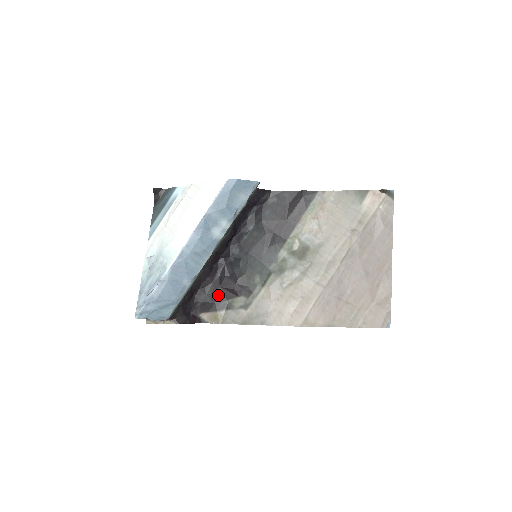
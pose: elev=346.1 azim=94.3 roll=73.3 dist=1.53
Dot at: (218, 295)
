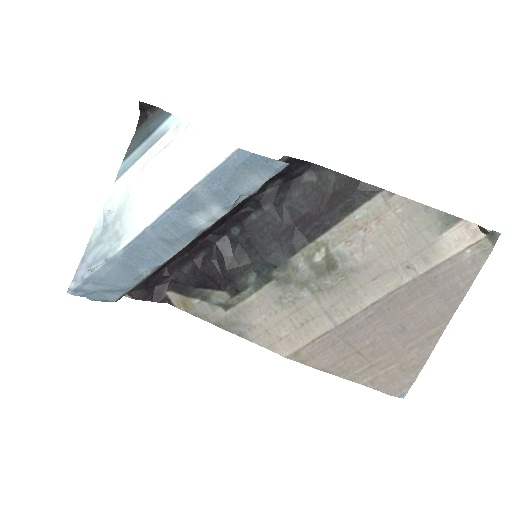
Dot at: (195, 278)
